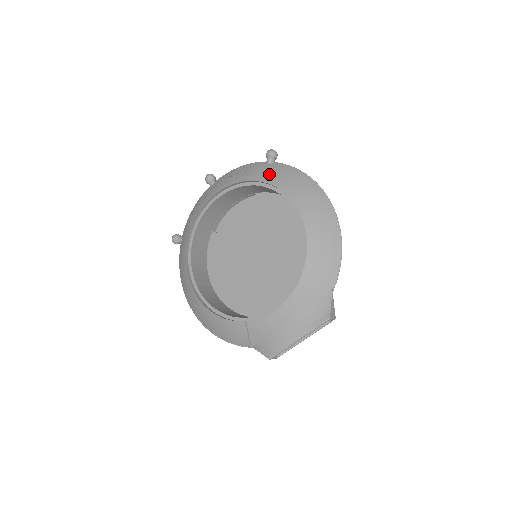
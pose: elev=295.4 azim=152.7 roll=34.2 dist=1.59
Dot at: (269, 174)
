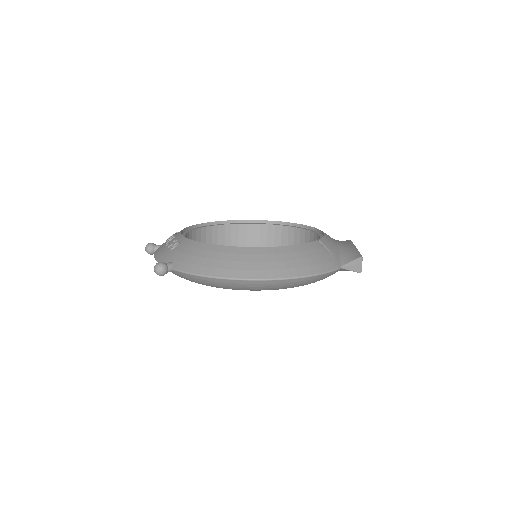
Dot at: occluded
